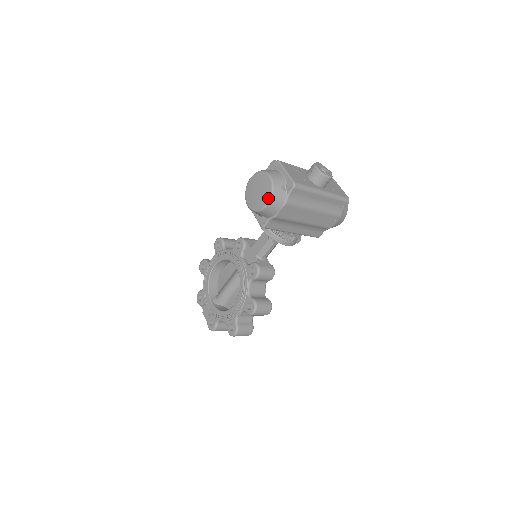
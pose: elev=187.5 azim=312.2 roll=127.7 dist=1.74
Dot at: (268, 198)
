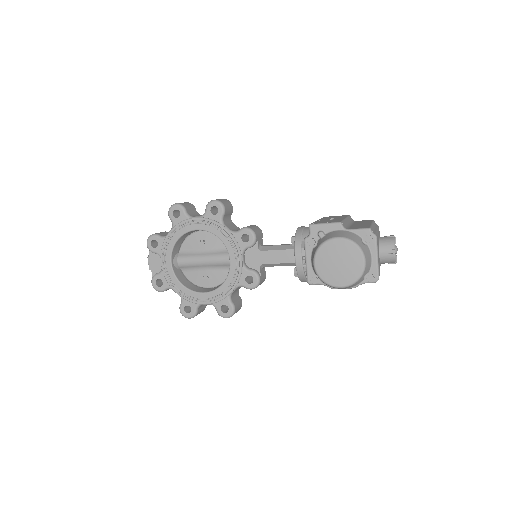
Dot at: (347, 284)
